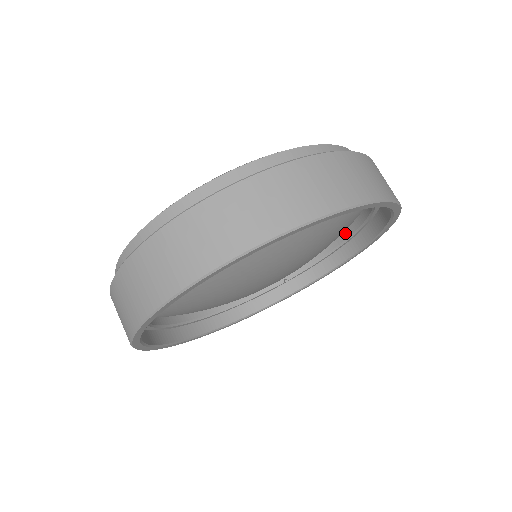
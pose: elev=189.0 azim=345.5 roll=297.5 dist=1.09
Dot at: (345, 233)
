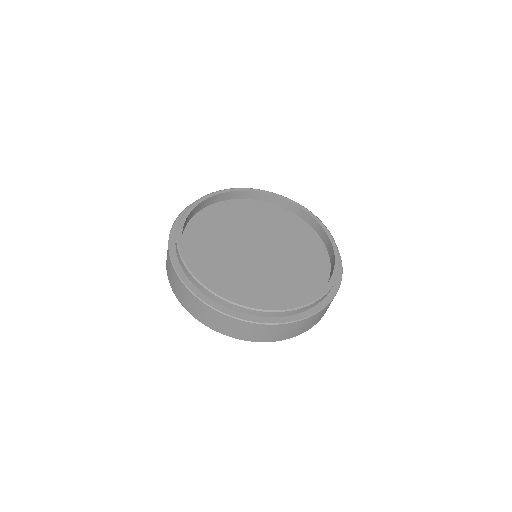
Dot at: occluded
